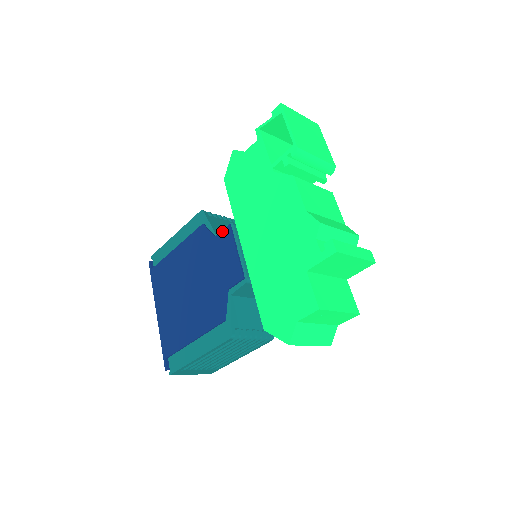
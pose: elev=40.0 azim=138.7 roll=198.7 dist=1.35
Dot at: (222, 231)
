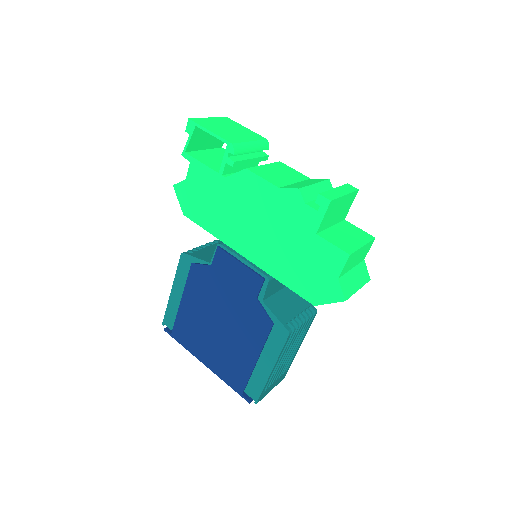
Dot at: (215, 256)
